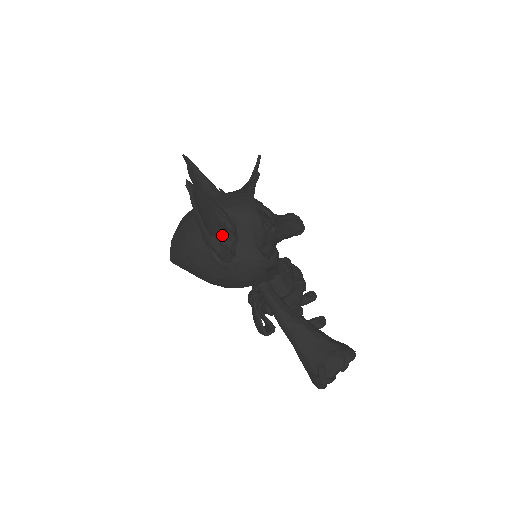
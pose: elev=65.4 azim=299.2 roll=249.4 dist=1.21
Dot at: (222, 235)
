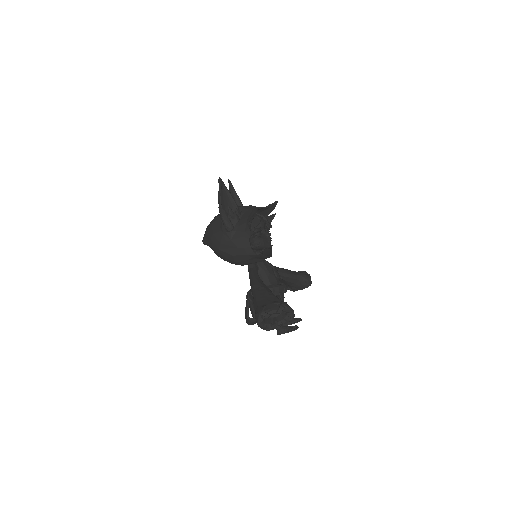
Dot at: (230, 214)
